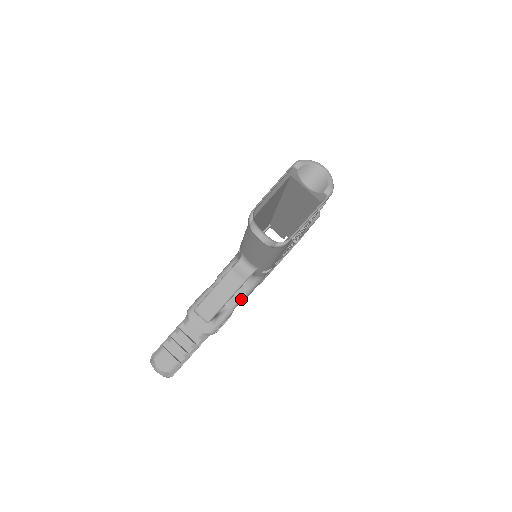
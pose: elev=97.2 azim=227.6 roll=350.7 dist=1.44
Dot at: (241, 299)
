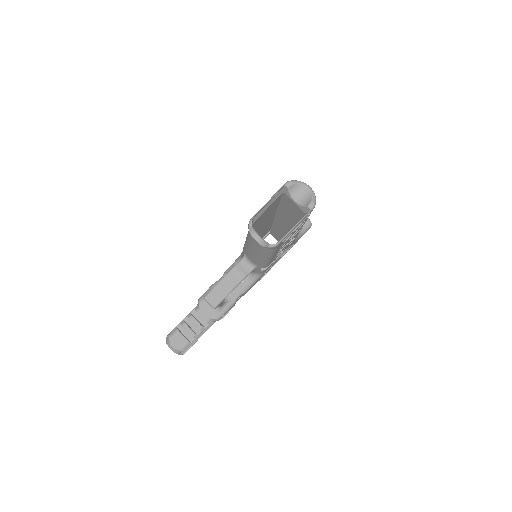
Dot at: (243, 292)
